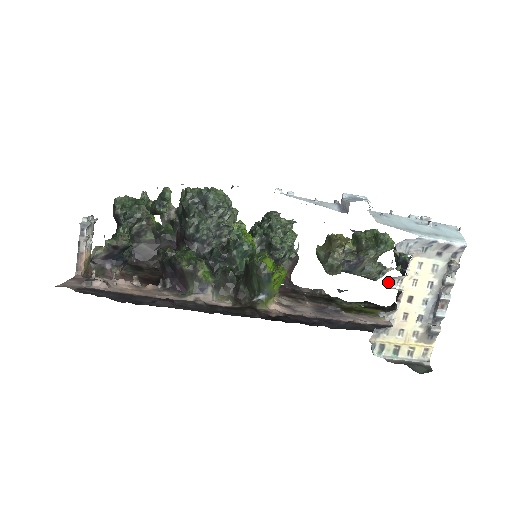
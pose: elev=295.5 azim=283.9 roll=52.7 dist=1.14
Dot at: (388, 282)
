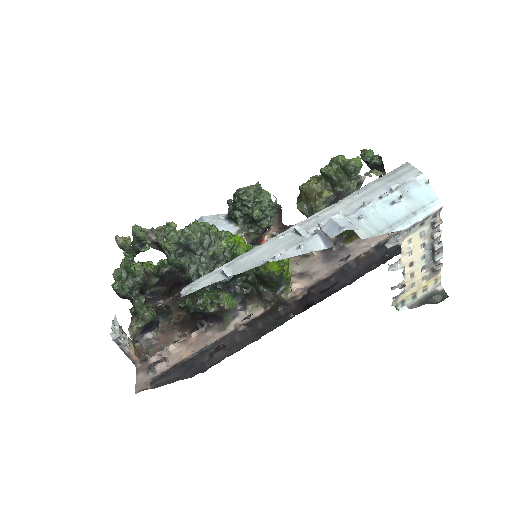
Dot at: (390, 268)
